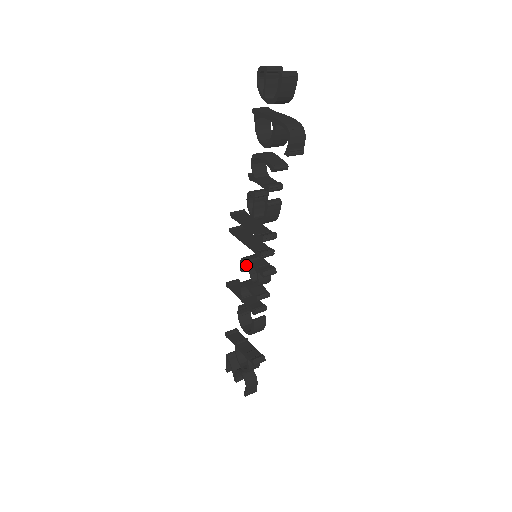
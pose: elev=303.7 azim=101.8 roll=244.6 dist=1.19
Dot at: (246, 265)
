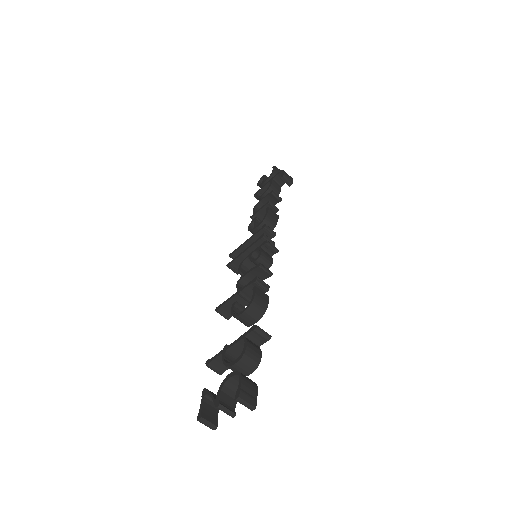
Dot at: (244, 272)
